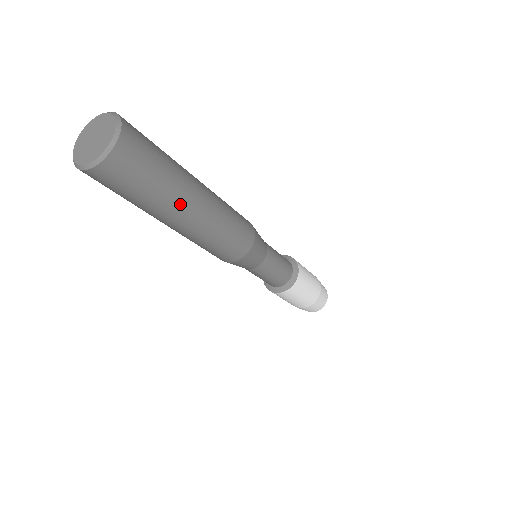
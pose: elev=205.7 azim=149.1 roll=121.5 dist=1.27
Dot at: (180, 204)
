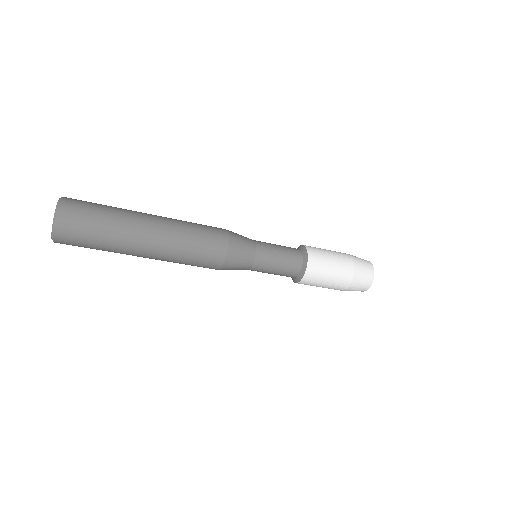
Dot at: (129, 252)
